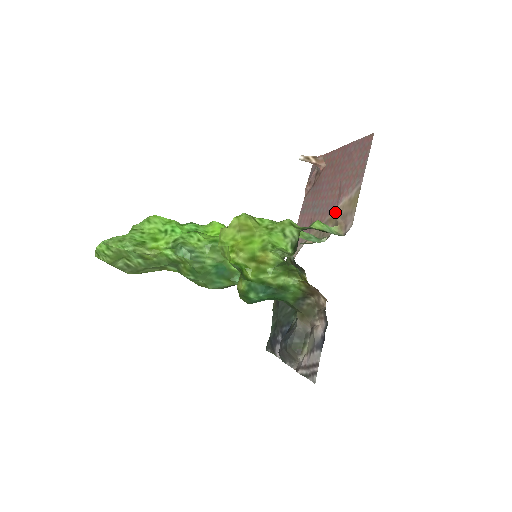
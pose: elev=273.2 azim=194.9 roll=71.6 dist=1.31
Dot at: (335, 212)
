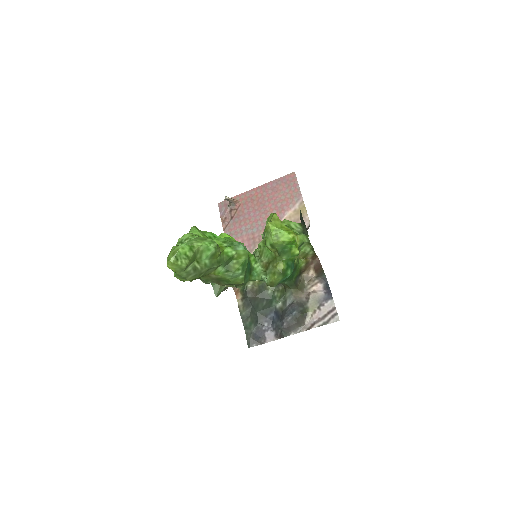
Dot at: occluded
